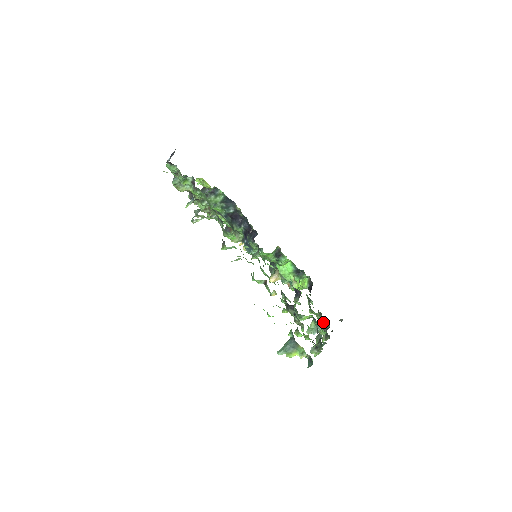
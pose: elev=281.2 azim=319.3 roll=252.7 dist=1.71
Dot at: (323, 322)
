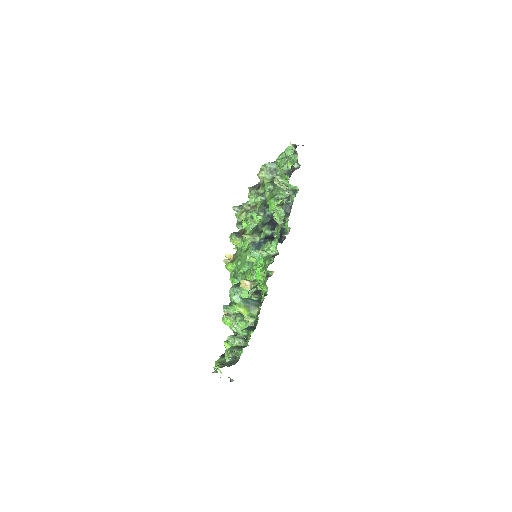
Dot at: occluded
